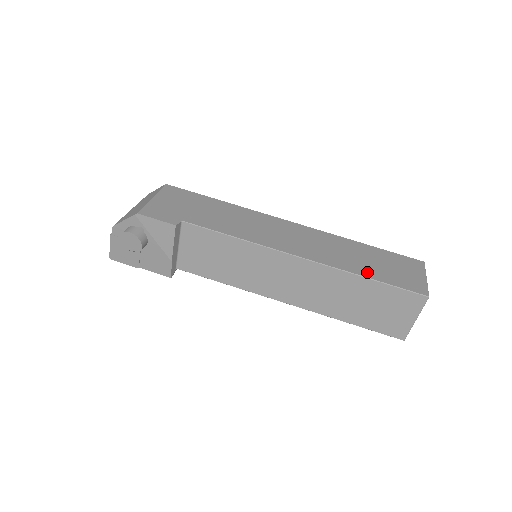
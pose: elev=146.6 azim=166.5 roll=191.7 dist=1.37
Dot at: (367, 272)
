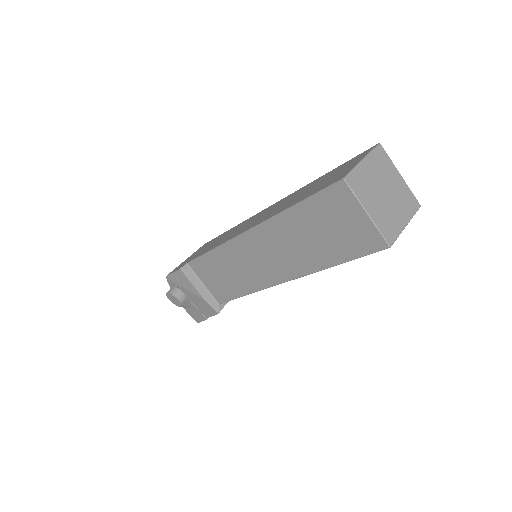
Dot at: (295, 202)
